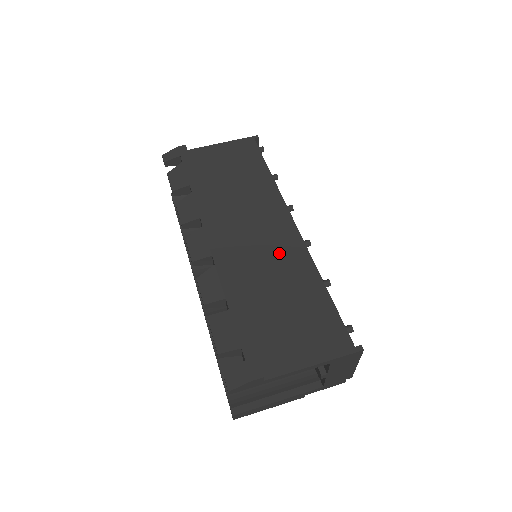
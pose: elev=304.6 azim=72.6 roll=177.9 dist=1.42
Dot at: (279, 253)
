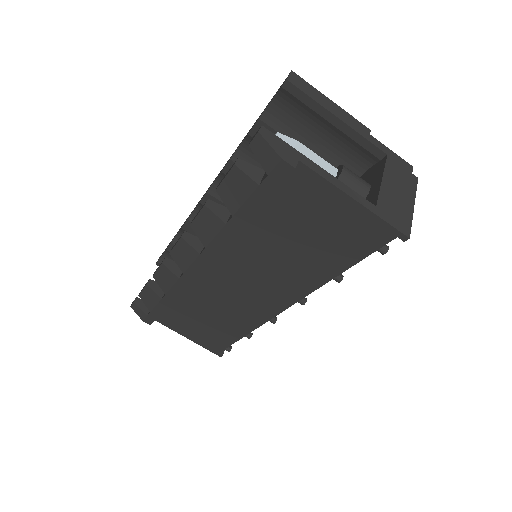
Dot at: (241, 308)
